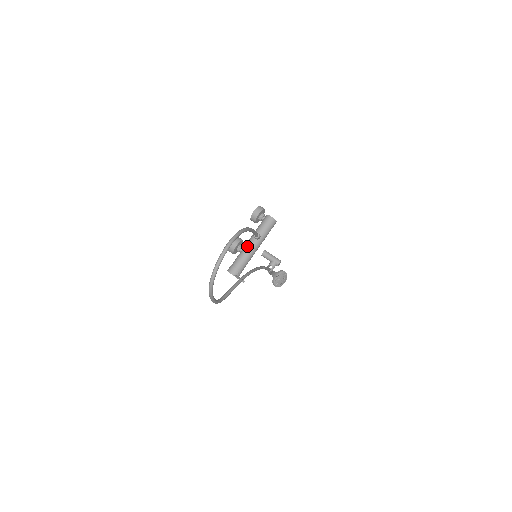
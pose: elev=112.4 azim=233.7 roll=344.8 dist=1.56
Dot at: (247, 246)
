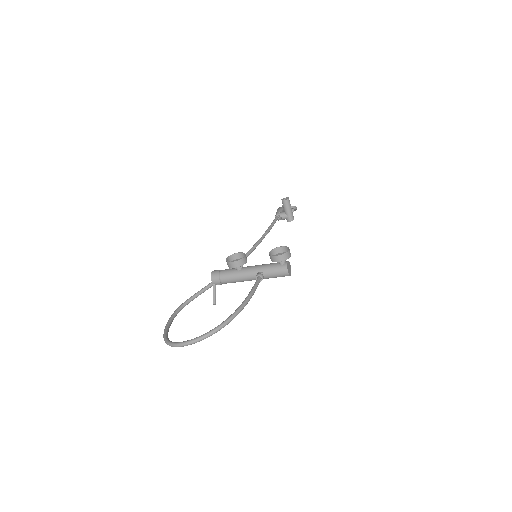
Dot at: (245, 274)
